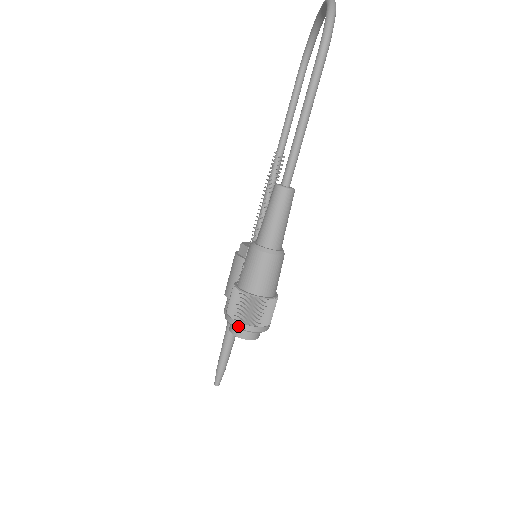
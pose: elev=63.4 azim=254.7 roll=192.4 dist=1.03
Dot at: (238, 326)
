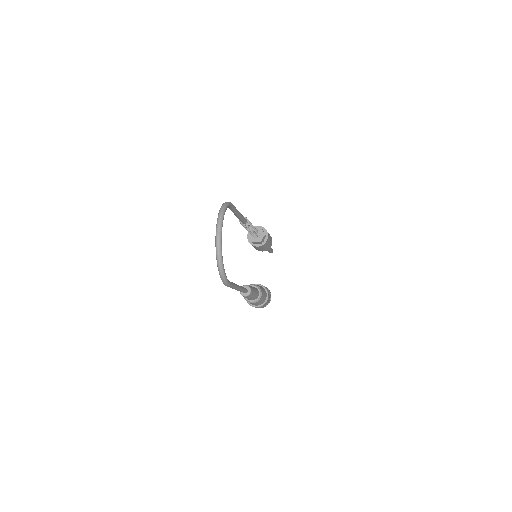
Dot at: occluded
